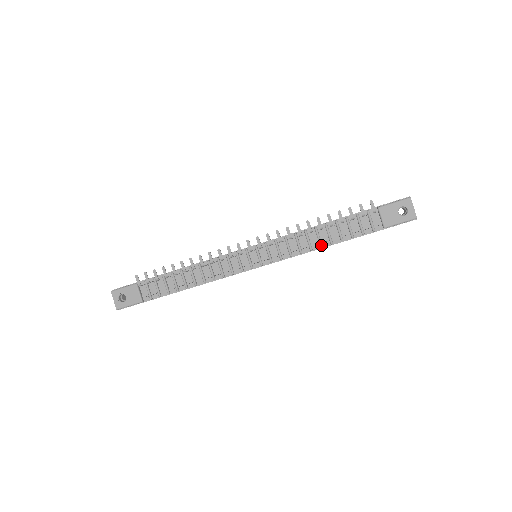
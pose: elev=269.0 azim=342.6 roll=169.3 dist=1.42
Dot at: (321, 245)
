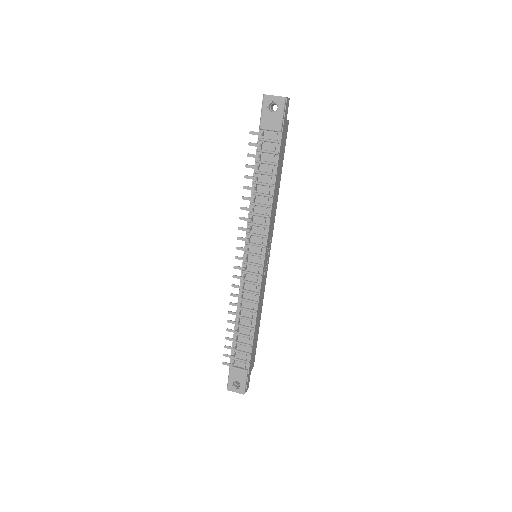
Dot at: (270, 196)
